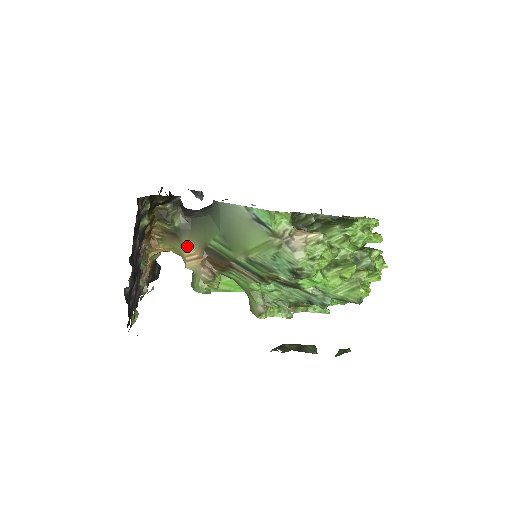
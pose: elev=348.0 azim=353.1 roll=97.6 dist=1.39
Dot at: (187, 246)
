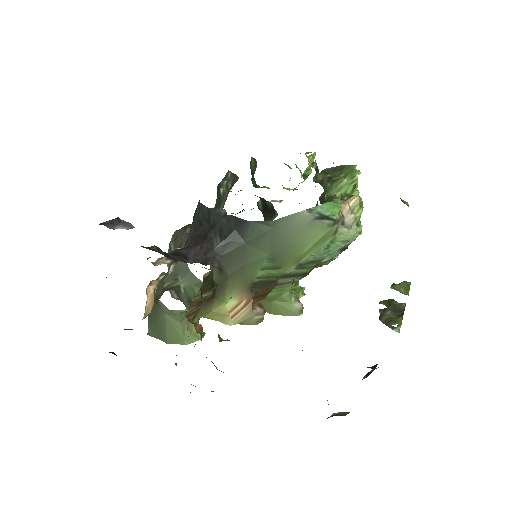
Dot at: (227, 300)
